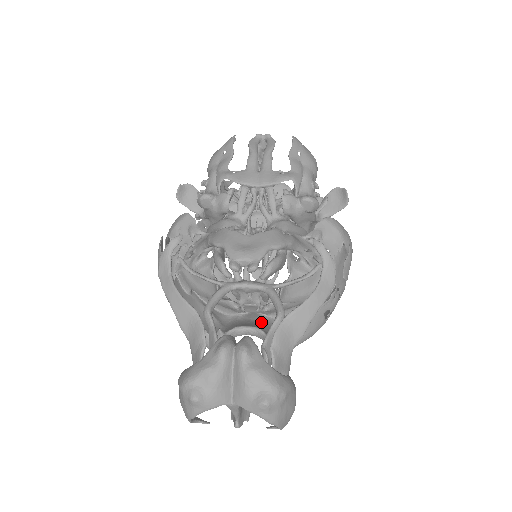
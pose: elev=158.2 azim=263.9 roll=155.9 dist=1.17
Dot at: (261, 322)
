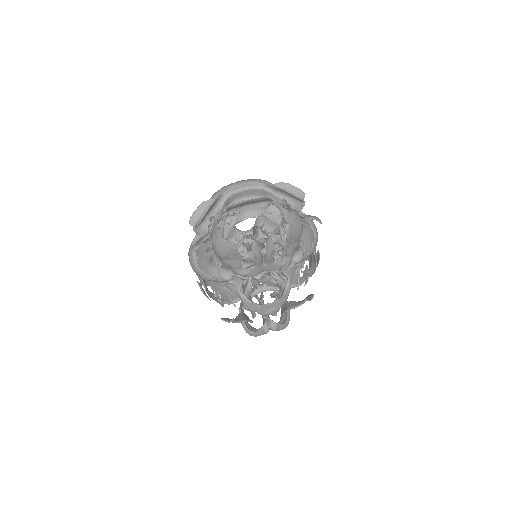
Dot at: occluded
